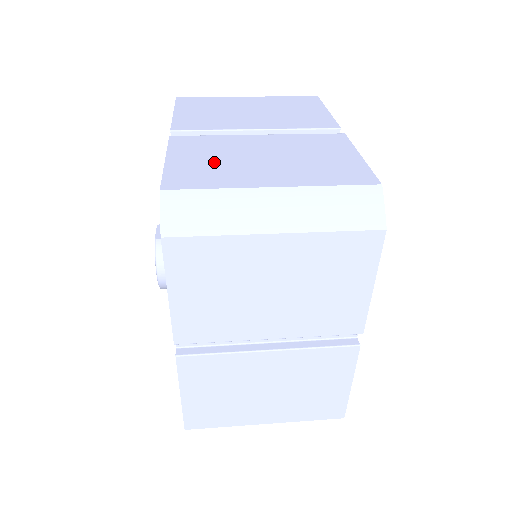
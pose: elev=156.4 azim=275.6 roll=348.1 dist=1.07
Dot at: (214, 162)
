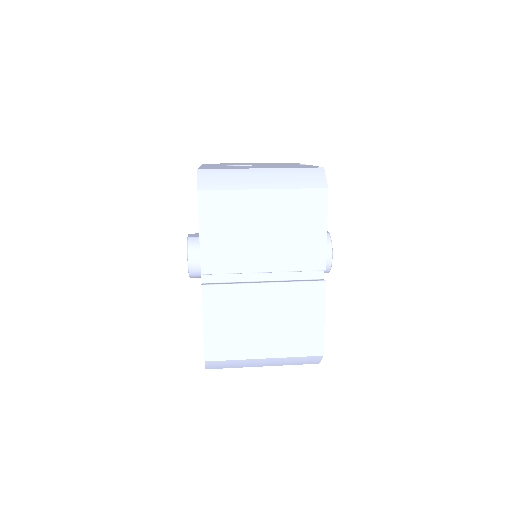
Dot at: (228, 167)
